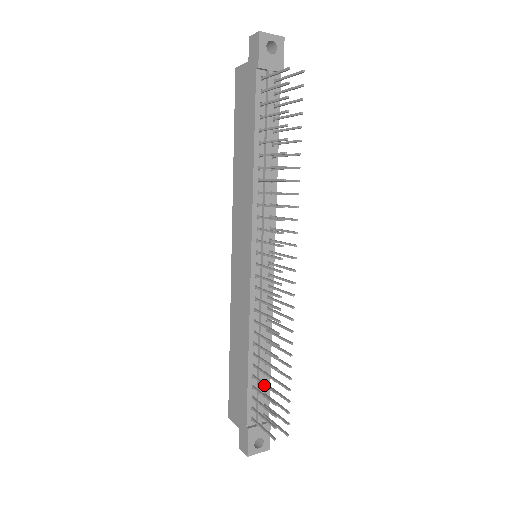
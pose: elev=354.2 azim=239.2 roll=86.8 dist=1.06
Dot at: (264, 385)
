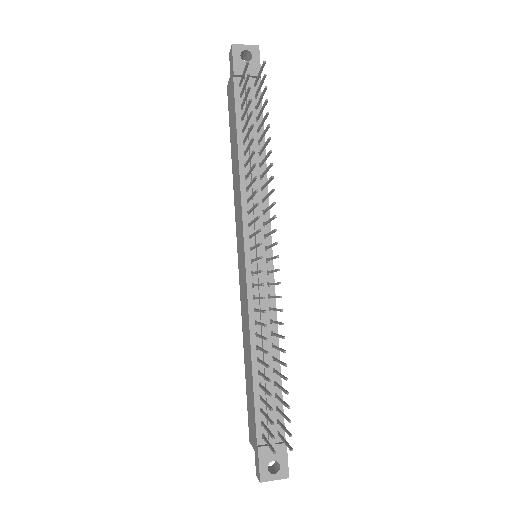
Dot at: (264, 390)
